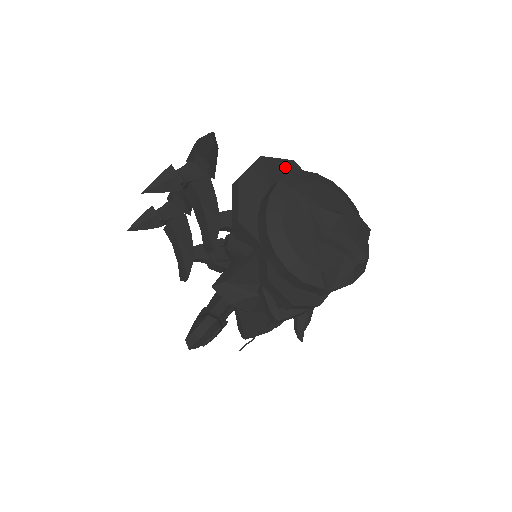
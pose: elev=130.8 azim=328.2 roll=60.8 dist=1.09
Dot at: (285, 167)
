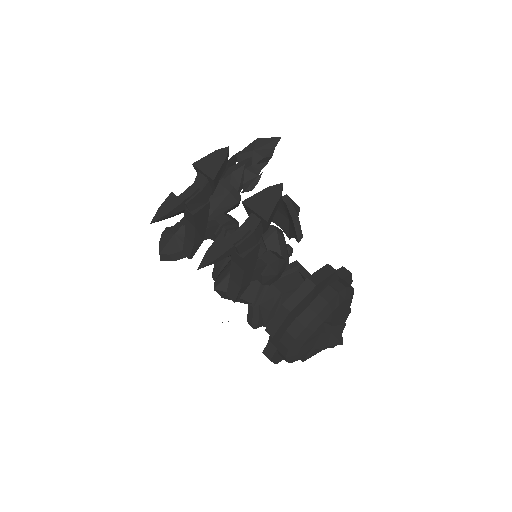
Dot at: (327, 281)
